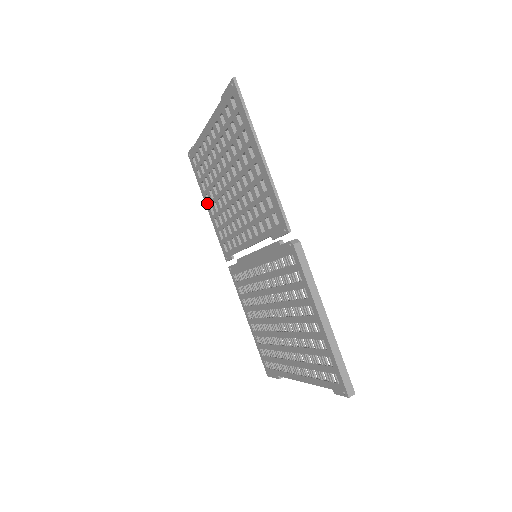
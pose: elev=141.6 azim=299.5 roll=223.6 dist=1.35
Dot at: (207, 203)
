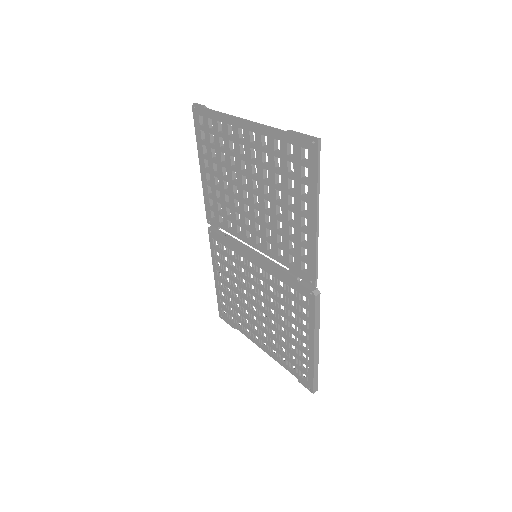
Dot at: (203, 166)
